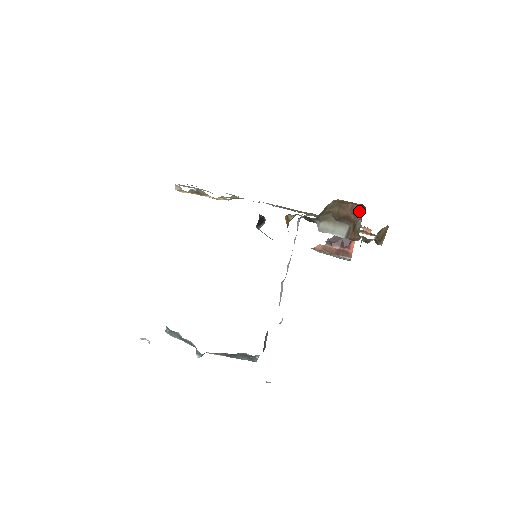
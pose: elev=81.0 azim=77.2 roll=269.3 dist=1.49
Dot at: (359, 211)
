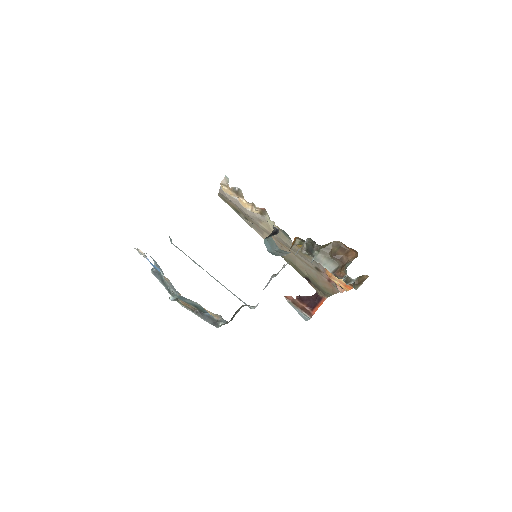
Dot at: (352, 257)
